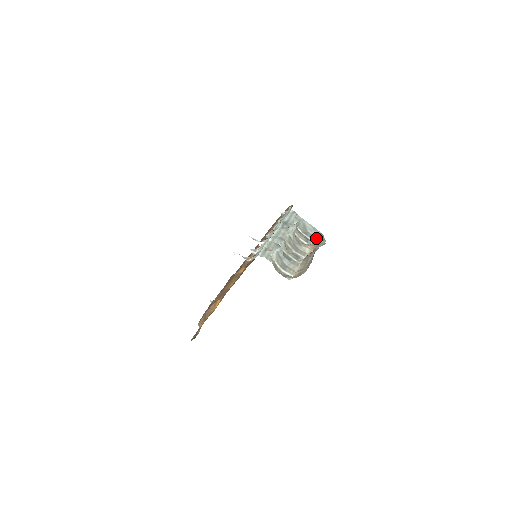
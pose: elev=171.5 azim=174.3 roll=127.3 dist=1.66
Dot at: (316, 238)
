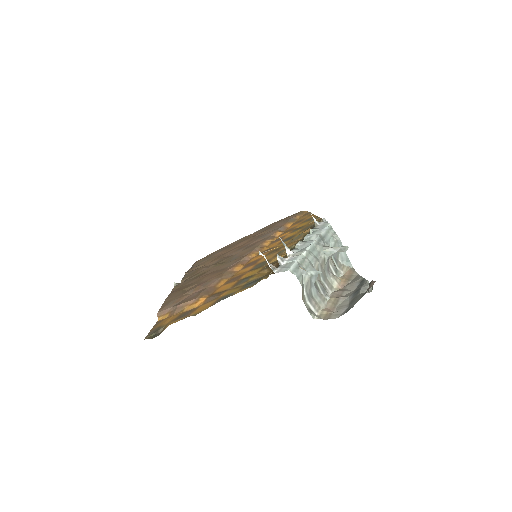
Dot at: (346, 272)
